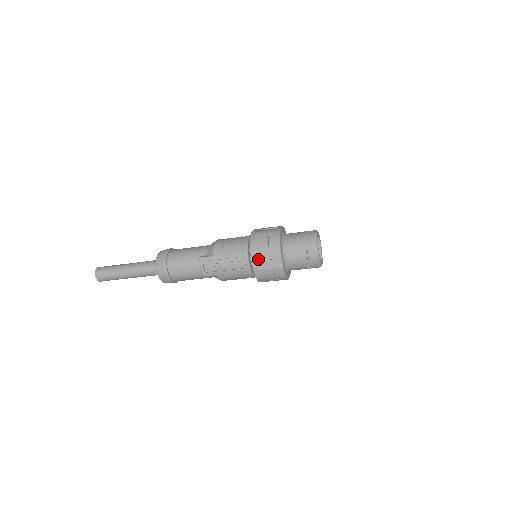
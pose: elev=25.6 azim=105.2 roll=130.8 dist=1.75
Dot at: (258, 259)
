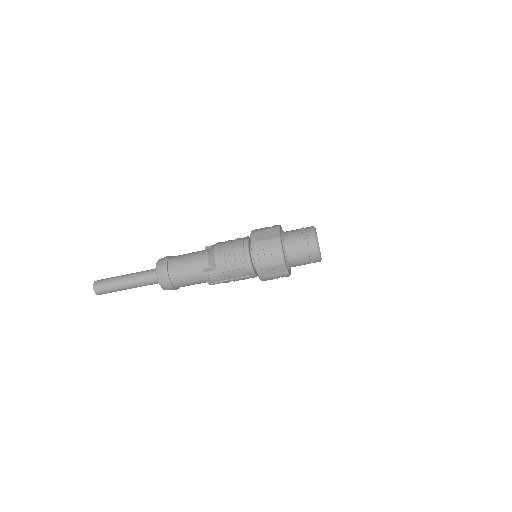
Dot at: (264, 271)
